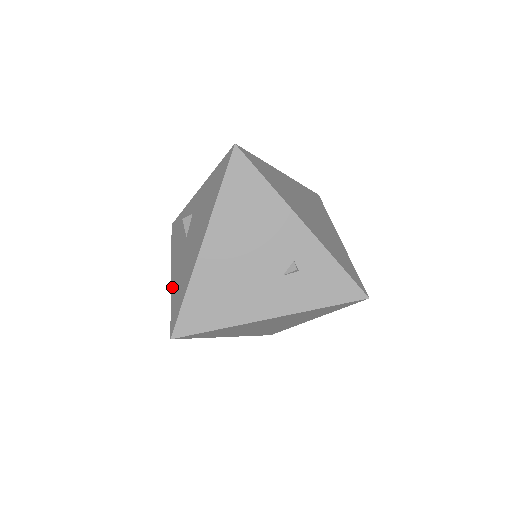
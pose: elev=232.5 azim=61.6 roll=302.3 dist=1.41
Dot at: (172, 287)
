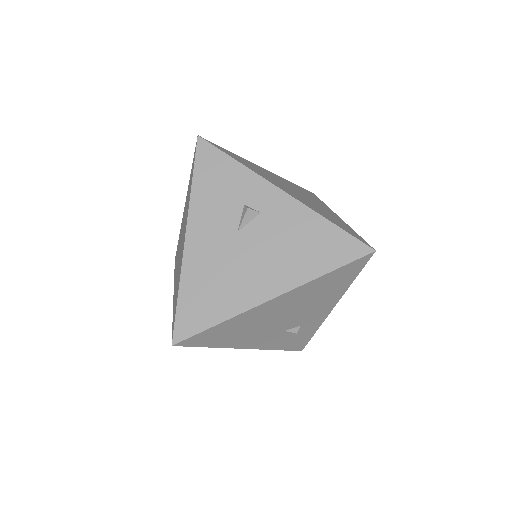
Dot at: (187, 268)
